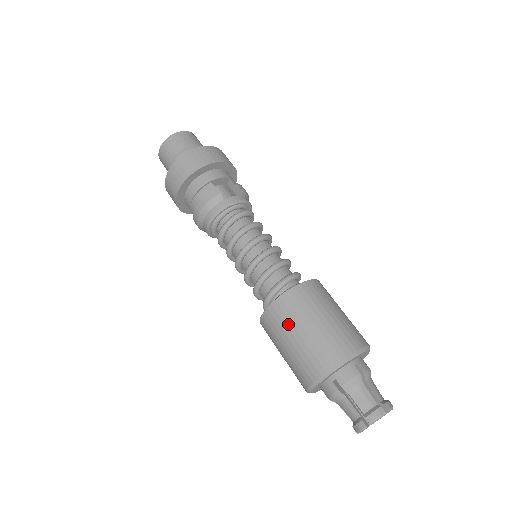
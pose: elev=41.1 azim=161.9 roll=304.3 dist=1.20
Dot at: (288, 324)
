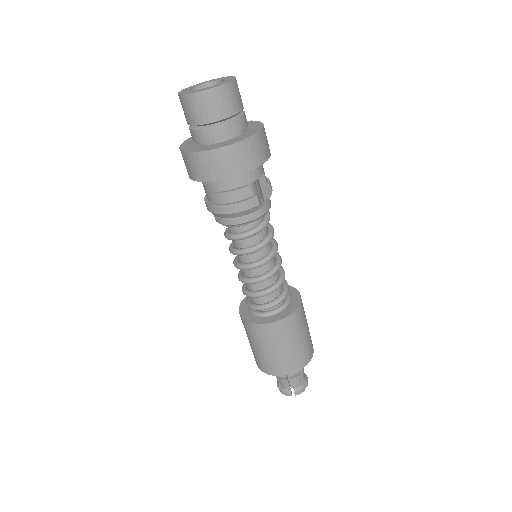
Dot at: (275, 341)
